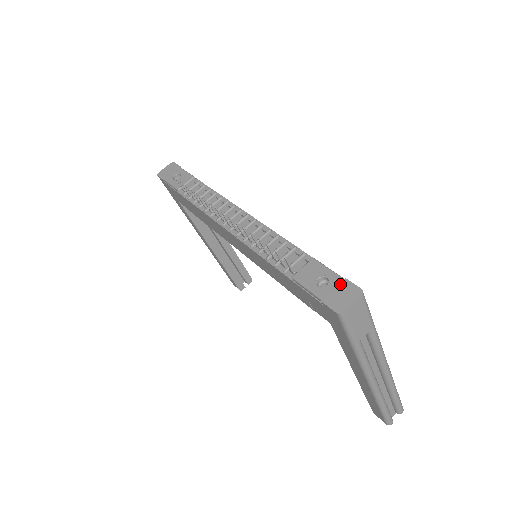
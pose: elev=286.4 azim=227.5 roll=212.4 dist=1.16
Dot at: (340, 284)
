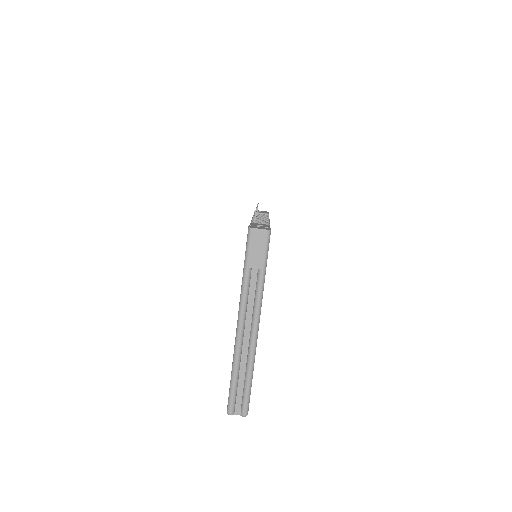
Dot at: (265, 227)
